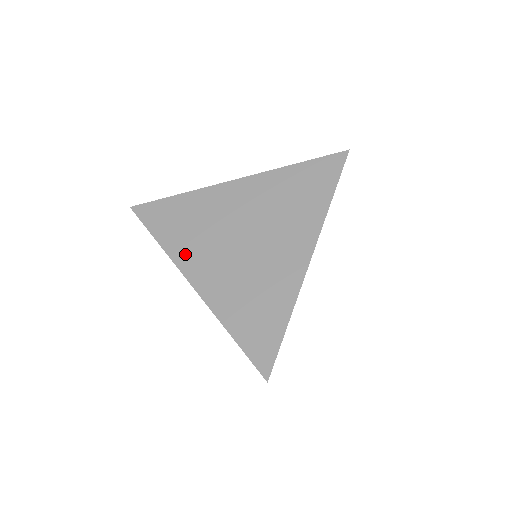
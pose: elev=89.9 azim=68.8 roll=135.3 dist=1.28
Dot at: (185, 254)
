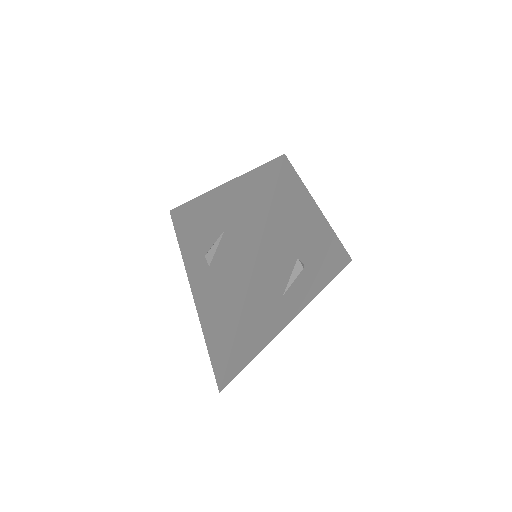
Dot at: occluded
